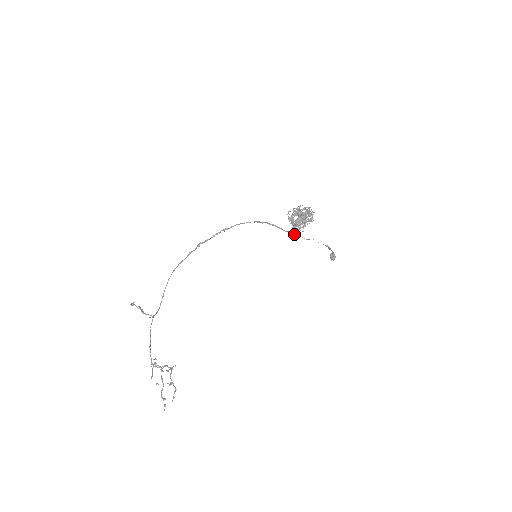
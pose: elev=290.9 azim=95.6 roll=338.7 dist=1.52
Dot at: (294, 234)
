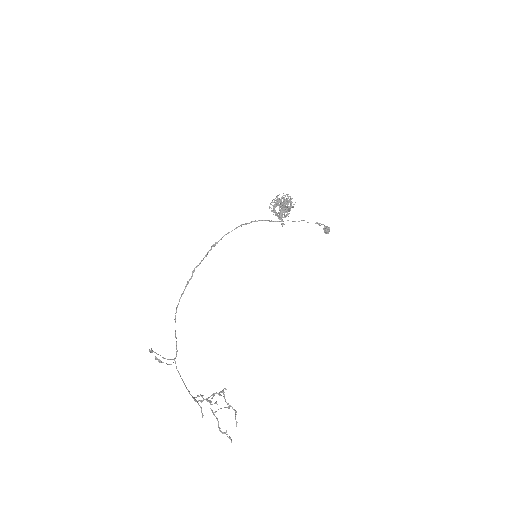
Dot at: (282, 224)
